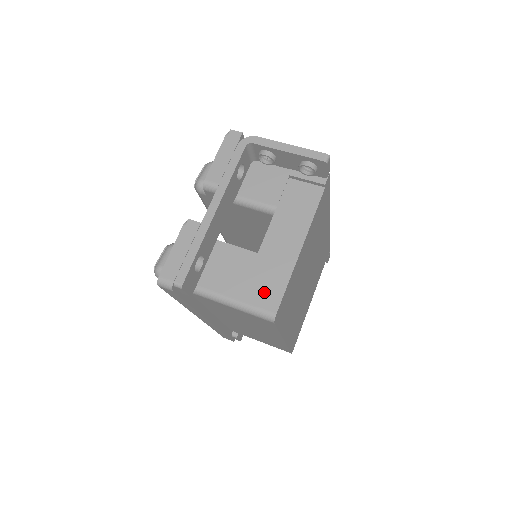
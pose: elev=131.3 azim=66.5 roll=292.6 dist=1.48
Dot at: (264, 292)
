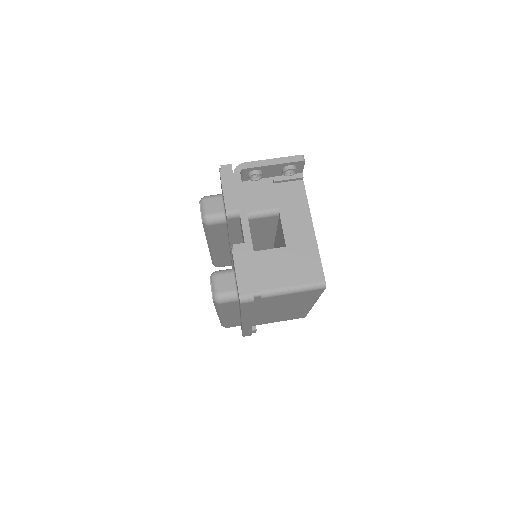
Dot at: (308, 271)
